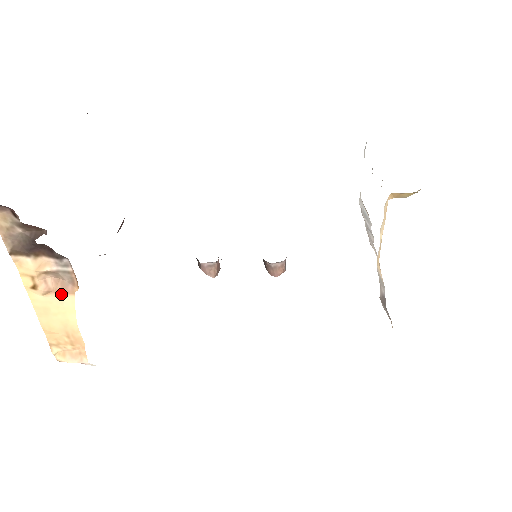
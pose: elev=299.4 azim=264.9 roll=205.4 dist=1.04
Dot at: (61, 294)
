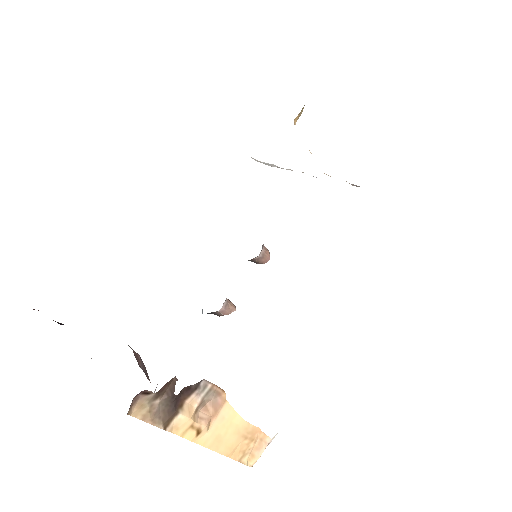
Dot at: (218, 413)
